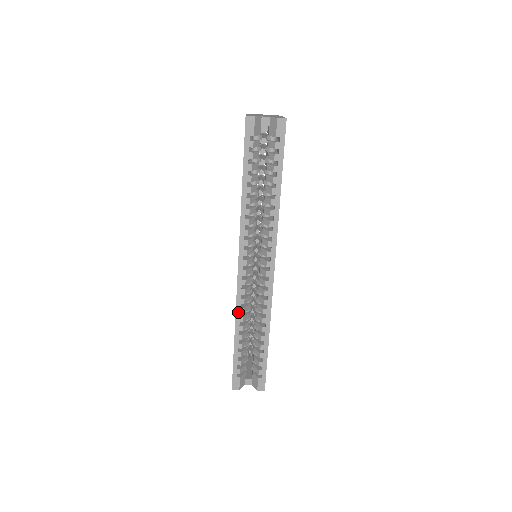
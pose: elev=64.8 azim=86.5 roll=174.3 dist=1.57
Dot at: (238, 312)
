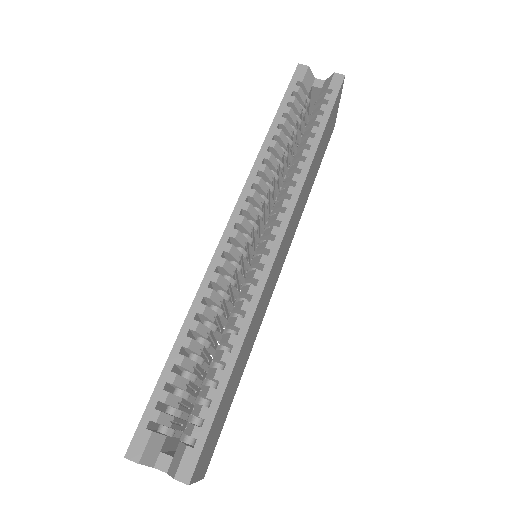
Dot at: (201, 294)
